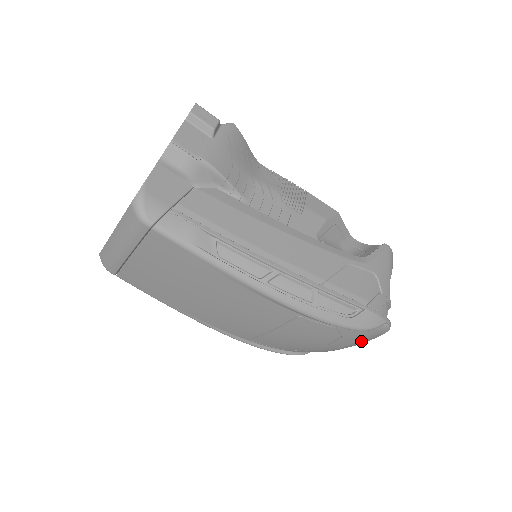
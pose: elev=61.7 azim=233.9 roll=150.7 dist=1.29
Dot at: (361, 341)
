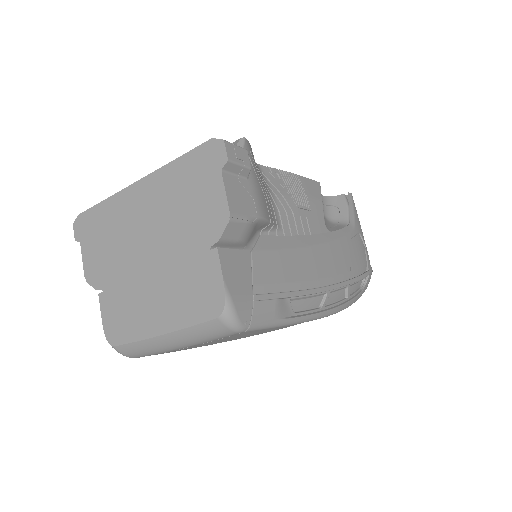
Dot at: occluded
